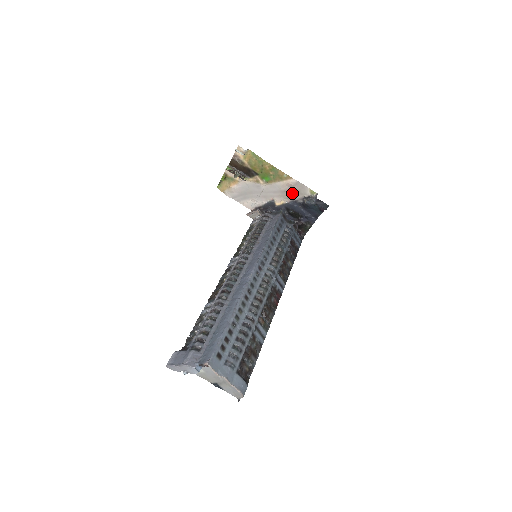
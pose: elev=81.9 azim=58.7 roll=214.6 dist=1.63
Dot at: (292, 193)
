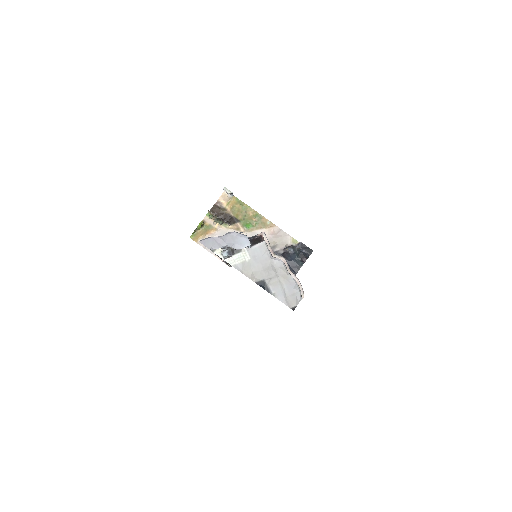
Dot at: (273, 242)
